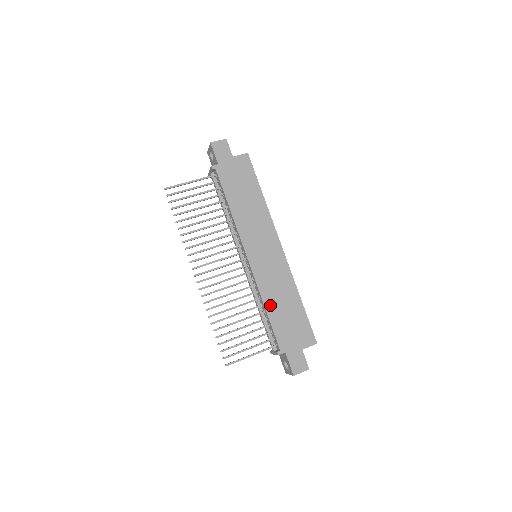
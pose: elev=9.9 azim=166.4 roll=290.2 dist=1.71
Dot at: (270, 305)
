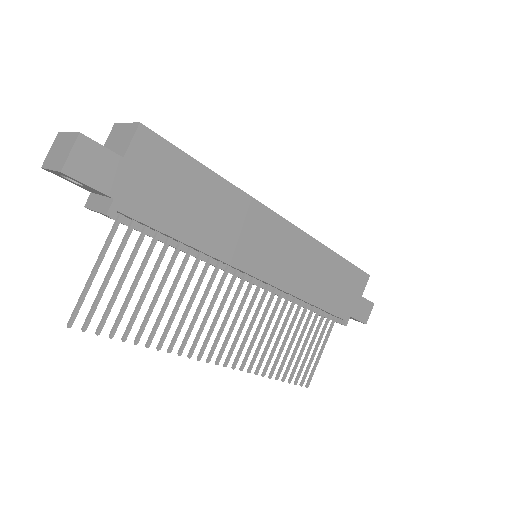
Dot at: (314, 296)
